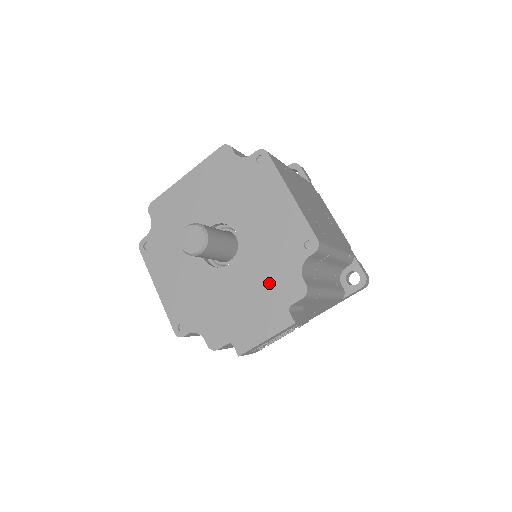
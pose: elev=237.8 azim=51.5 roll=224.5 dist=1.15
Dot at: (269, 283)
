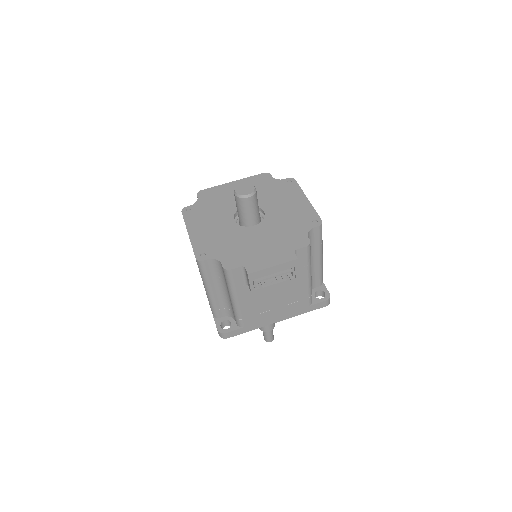
Dot at: (282, 237)
